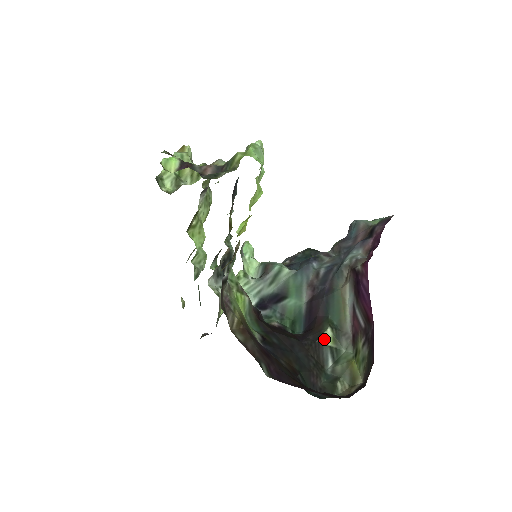
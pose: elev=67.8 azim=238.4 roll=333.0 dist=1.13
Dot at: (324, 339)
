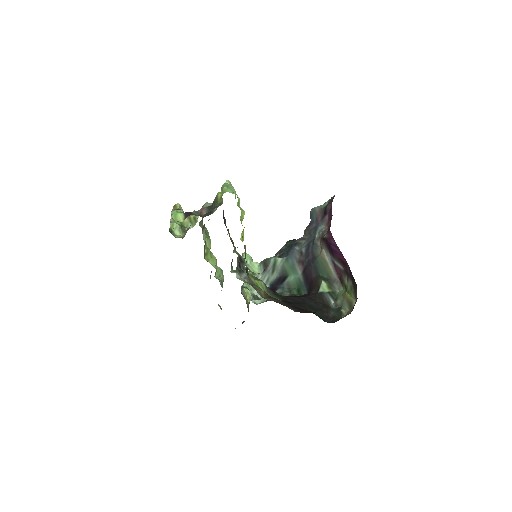
Dot at: (322, 289)
